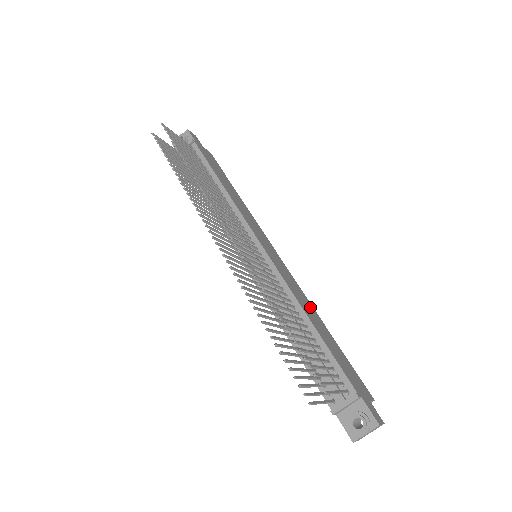
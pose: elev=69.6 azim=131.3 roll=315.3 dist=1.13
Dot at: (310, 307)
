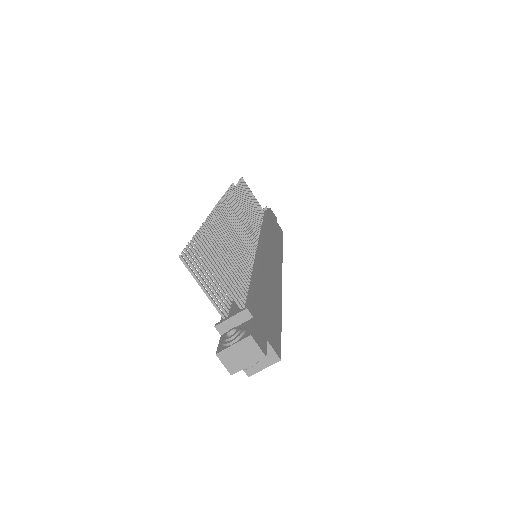
Dot at: (276, 291)
